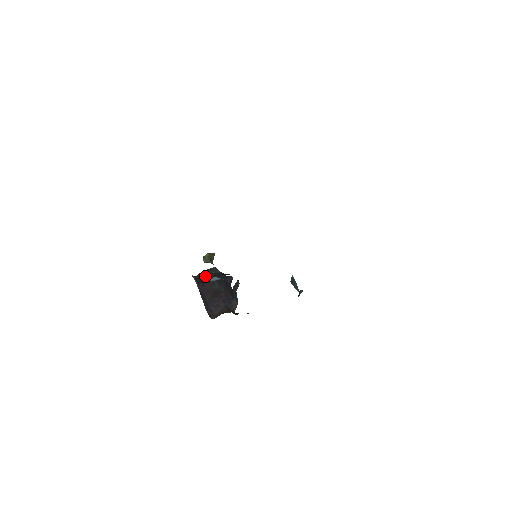
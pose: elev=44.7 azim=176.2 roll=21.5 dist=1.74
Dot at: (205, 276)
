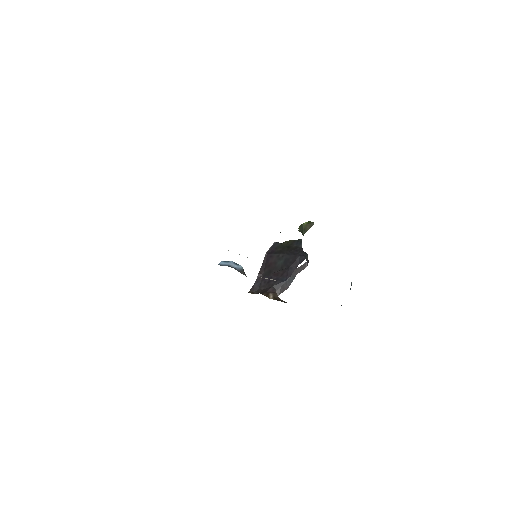
Dot at: (284, 247)
